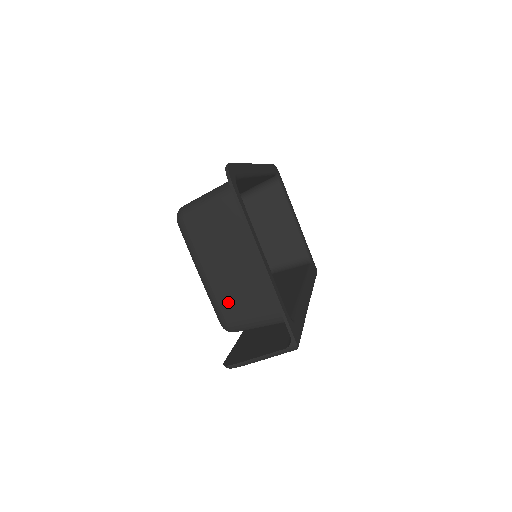
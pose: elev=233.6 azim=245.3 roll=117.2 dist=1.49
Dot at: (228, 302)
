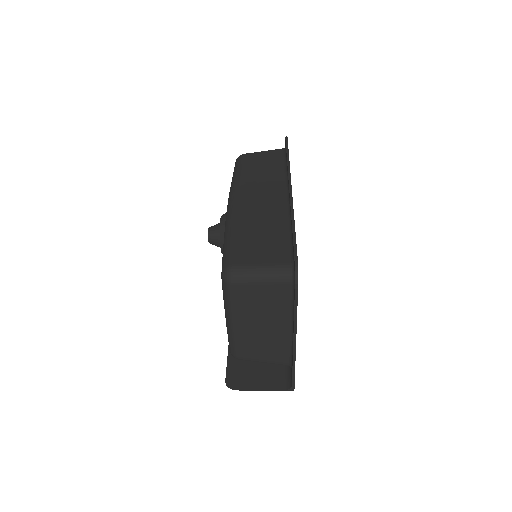
Dot at: (246, 346)
